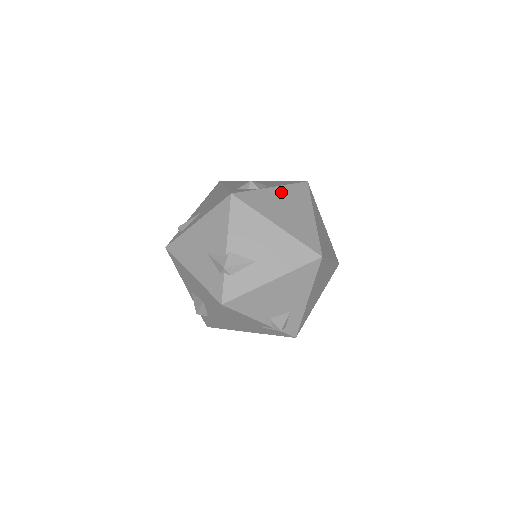
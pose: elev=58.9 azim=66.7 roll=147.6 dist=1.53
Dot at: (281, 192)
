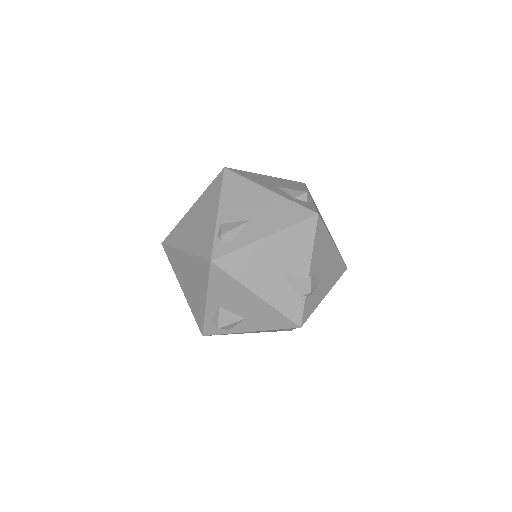
Dot at: occluded
